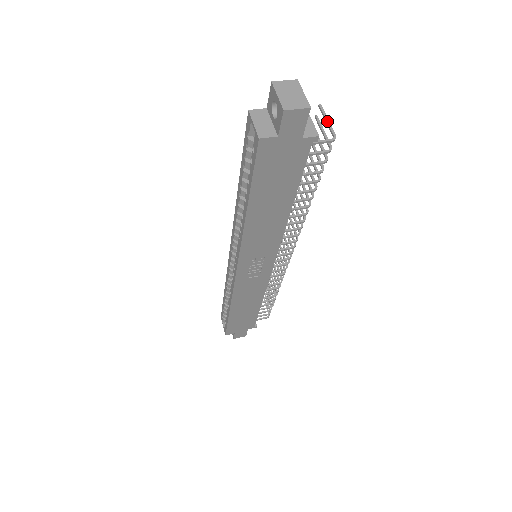
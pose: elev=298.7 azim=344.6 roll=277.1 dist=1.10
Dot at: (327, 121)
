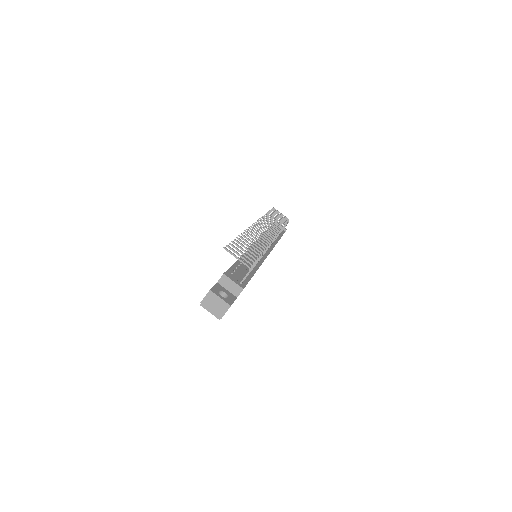
Dot at: occluded
